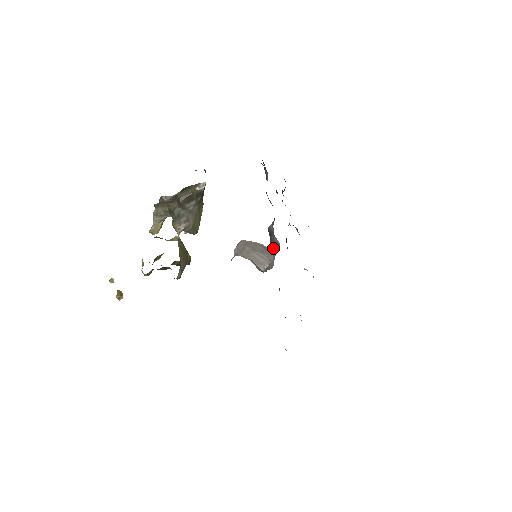
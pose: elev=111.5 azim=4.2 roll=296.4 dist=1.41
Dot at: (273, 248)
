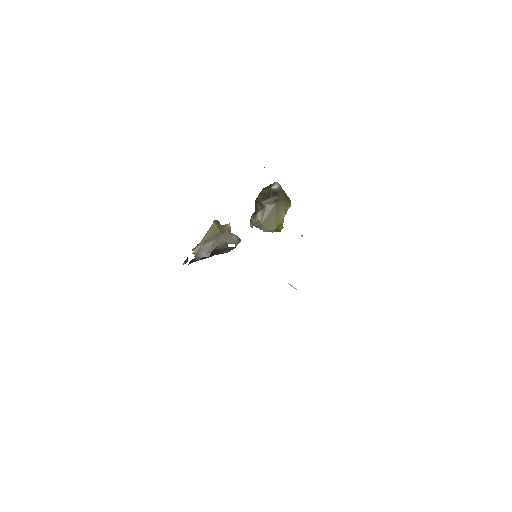
Dot at: (233, 243)
